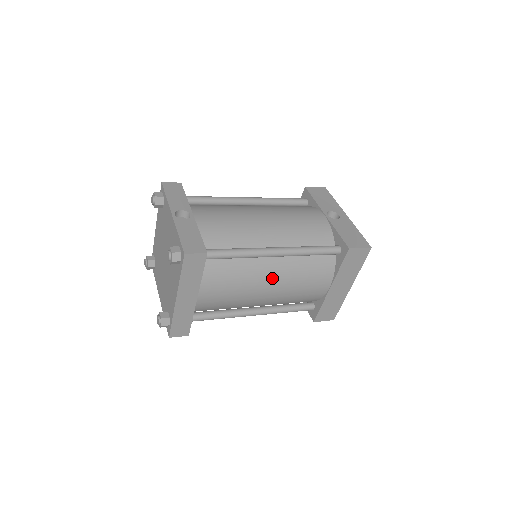
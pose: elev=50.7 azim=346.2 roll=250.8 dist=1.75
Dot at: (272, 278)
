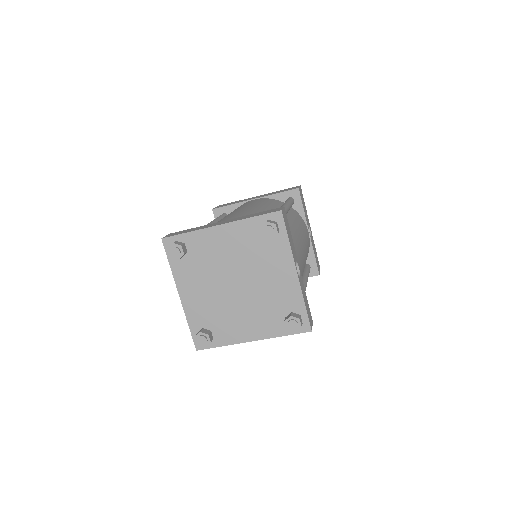
Dot at: occluded
